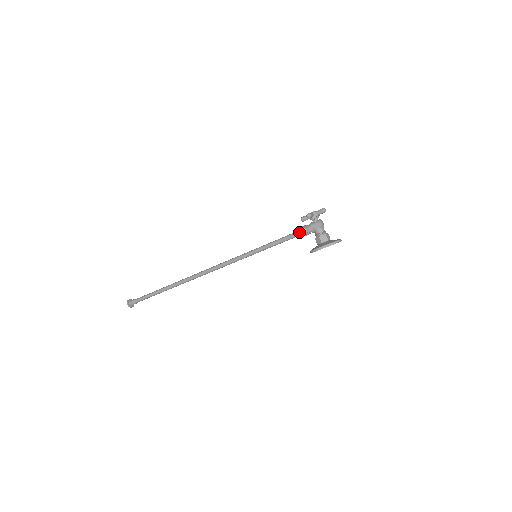
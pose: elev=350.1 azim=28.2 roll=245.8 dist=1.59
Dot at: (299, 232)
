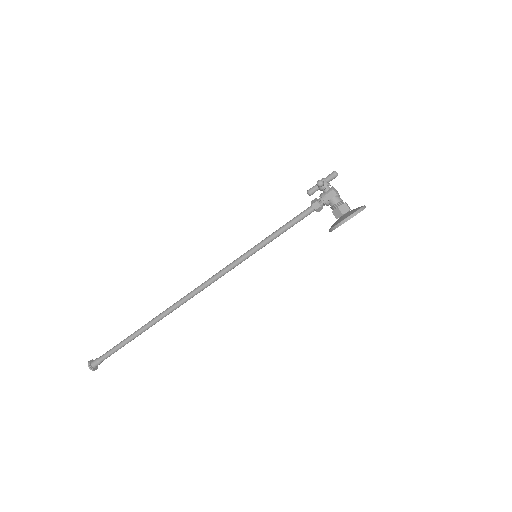
Dot at: (308, 210)
